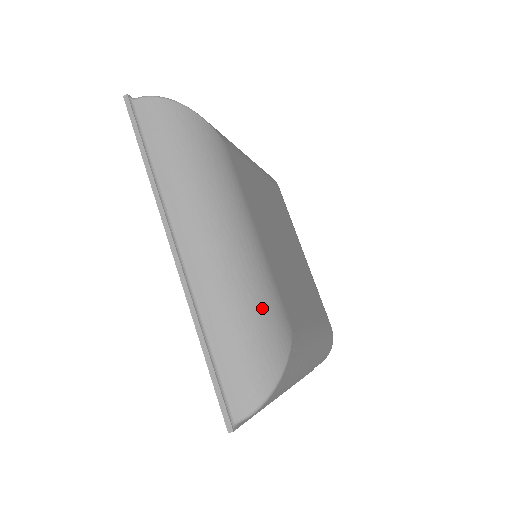
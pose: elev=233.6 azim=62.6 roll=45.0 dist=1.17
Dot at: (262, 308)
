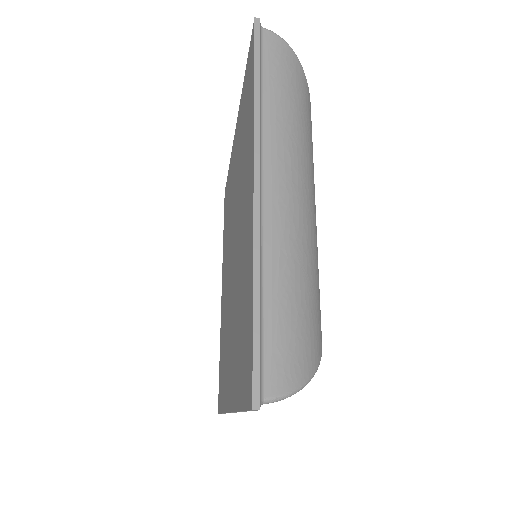
Dot at: (316, 290)
